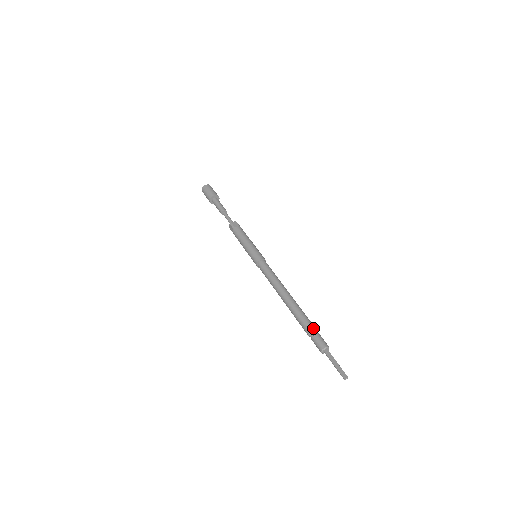
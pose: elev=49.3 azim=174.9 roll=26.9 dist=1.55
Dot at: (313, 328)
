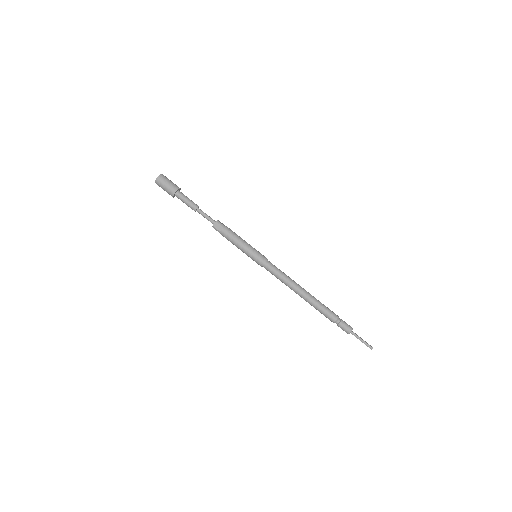
Dot at: (337, 315)
